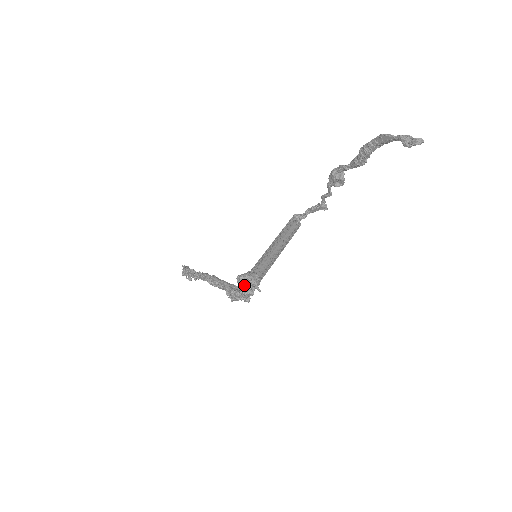
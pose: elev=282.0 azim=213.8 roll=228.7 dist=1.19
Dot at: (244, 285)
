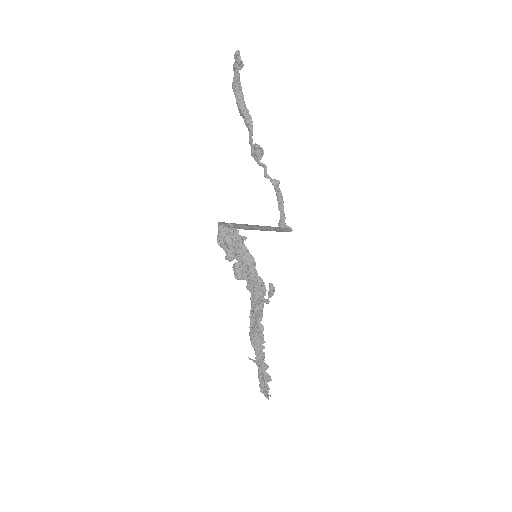
Dot at: (231, 247)
